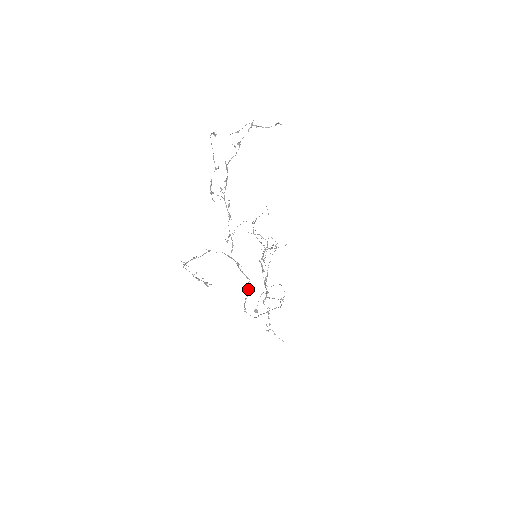
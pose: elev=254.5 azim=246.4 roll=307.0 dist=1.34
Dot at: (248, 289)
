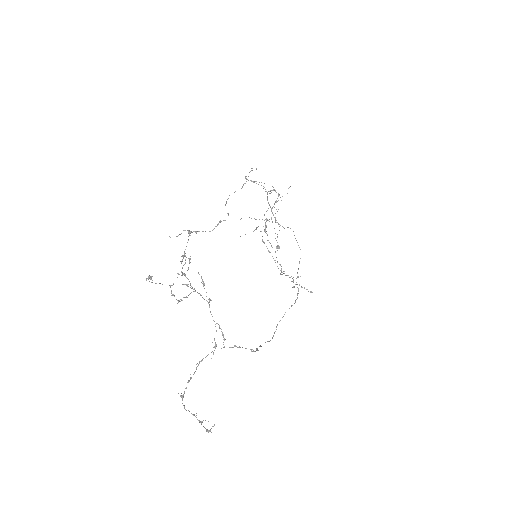
Dot at: (255, 351)
